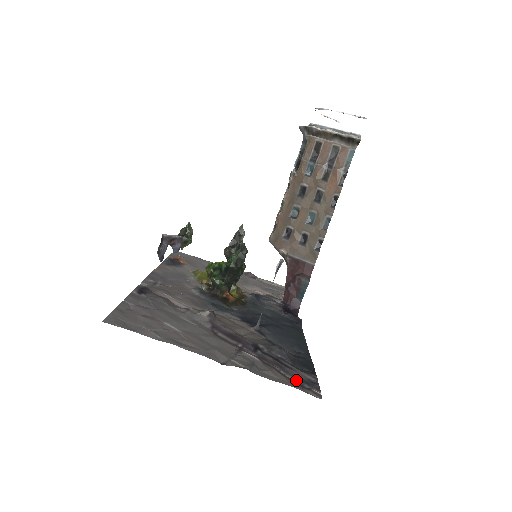
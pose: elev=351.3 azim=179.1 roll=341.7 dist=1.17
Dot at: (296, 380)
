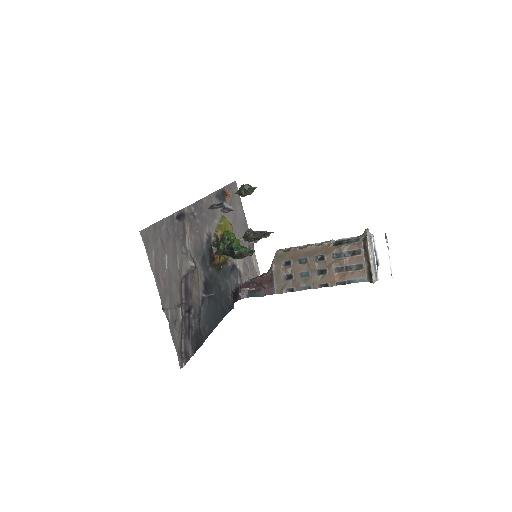
Dot at: (183, 347)
